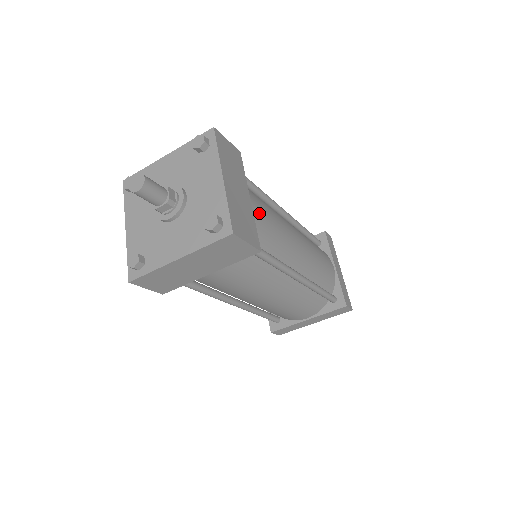
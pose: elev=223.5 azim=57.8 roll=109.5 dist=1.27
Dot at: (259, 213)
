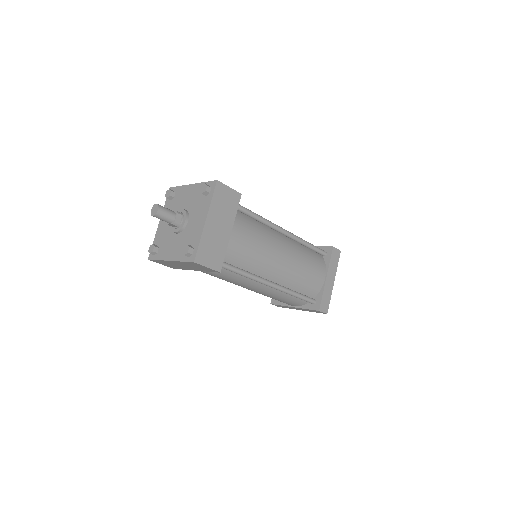
Dot at: (239, 241)
